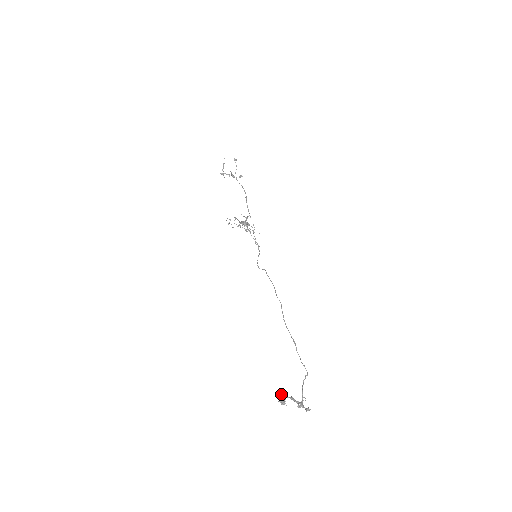
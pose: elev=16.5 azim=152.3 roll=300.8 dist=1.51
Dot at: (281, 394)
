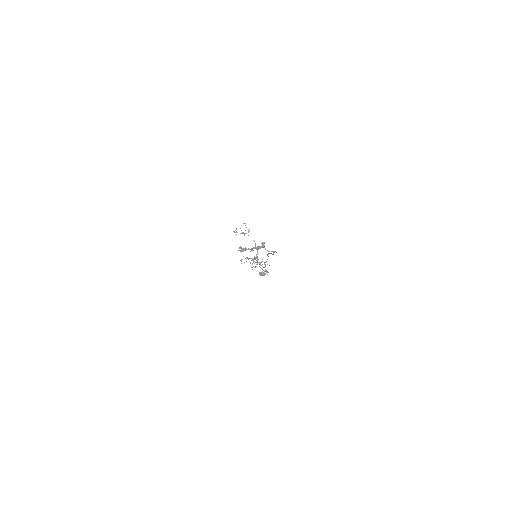
Dot at: (242, 248)
